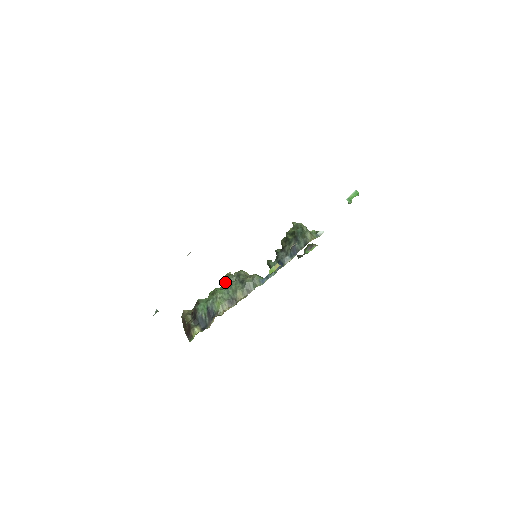
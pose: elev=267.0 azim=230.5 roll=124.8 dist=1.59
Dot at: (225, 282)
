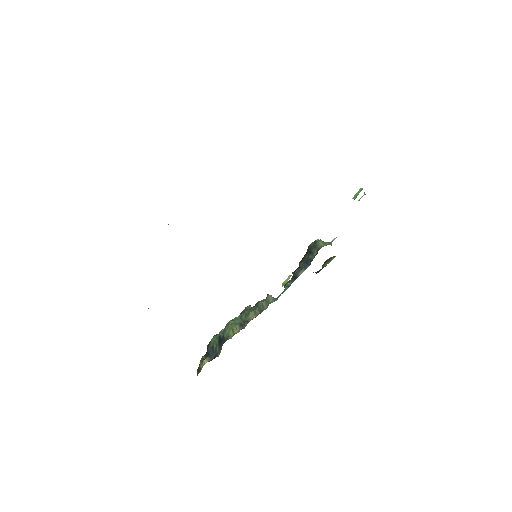
Dot at: occluded
